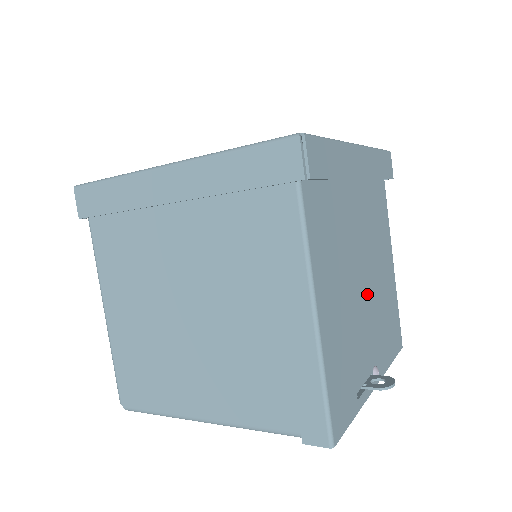
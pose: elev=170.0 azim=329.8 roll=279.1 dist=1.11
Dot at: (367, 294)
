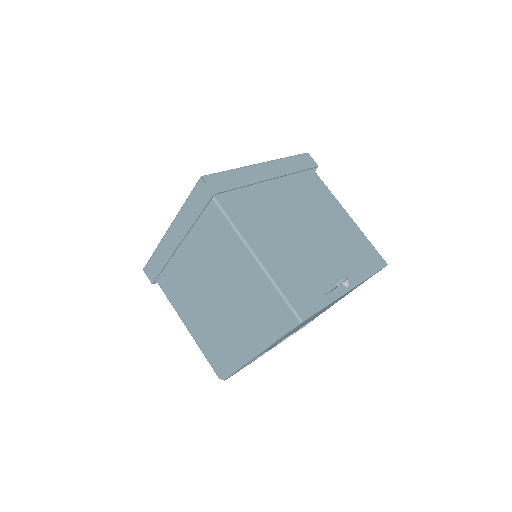
Dot at: (315, 239)
